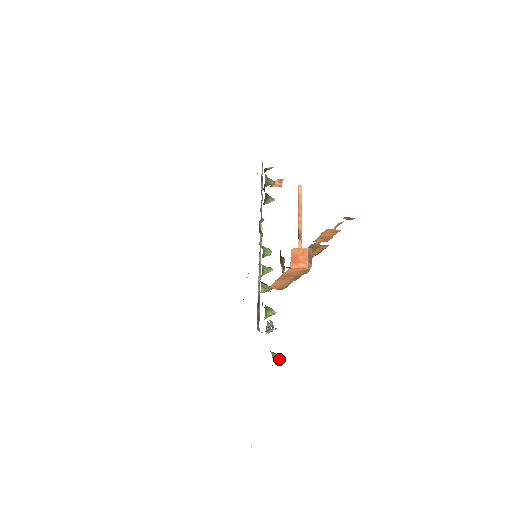
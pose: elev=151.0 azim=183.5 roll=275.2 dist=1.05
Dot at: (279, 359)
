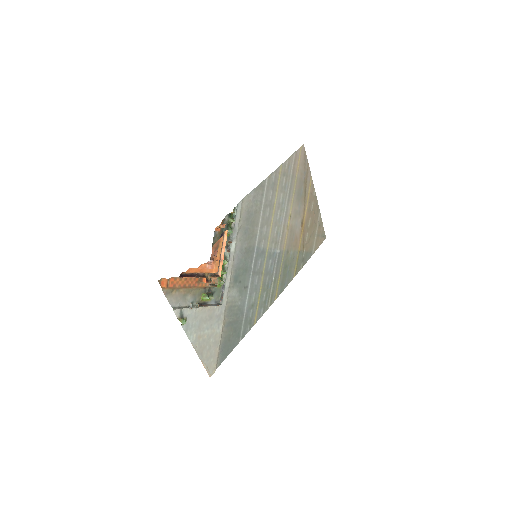
Dot at: (183, 322)
